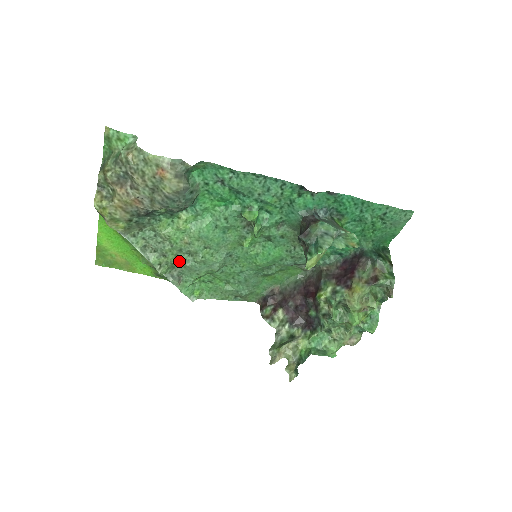
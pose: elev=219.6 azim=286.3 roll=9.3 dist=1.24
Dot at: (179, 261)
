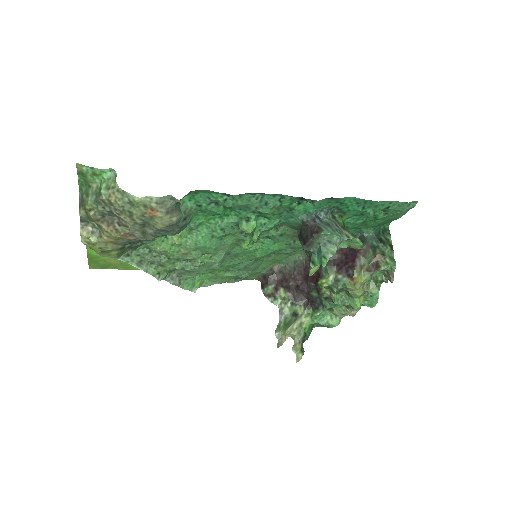
Dot at: (178, 268)
